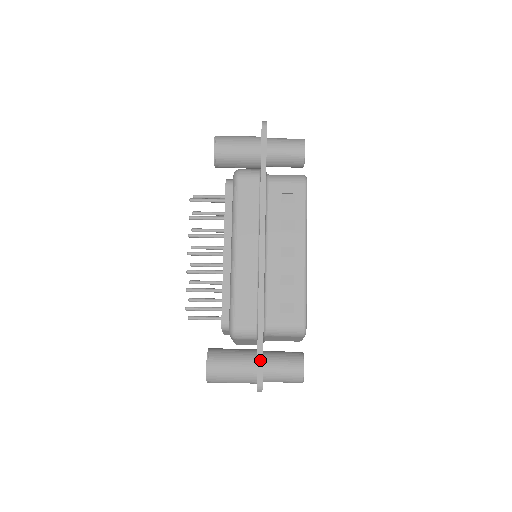
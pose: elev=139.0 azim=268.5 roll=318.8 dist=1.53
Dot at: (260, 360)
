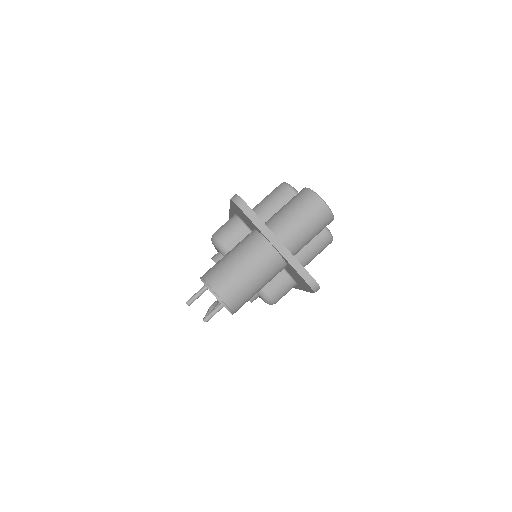
Dot at: occluded
